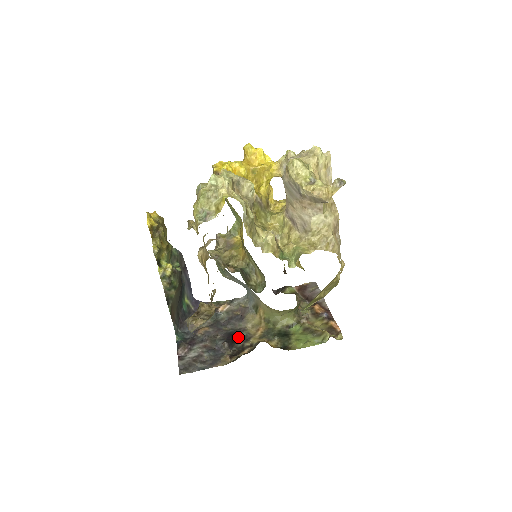
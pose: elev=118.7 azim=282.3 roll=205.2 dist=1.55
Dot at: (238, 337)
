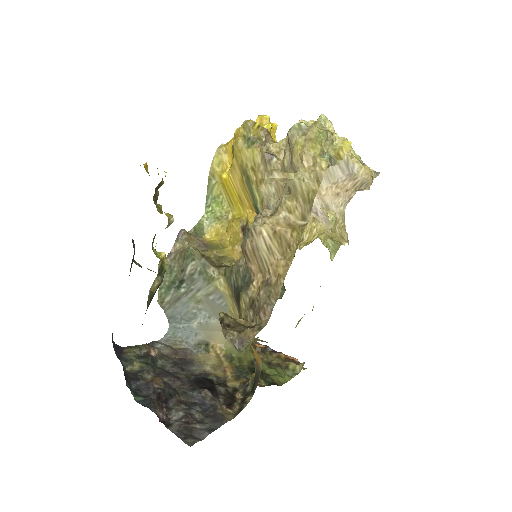
Dot at: (211, 382)
